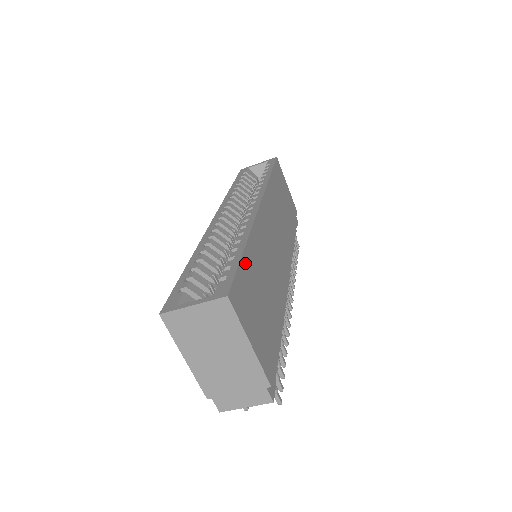
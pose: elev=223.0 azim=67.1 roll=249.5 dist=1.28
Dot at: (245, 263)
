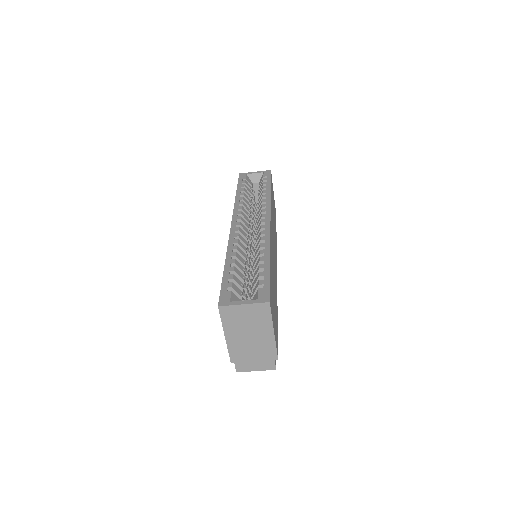
Dot at: occluded
